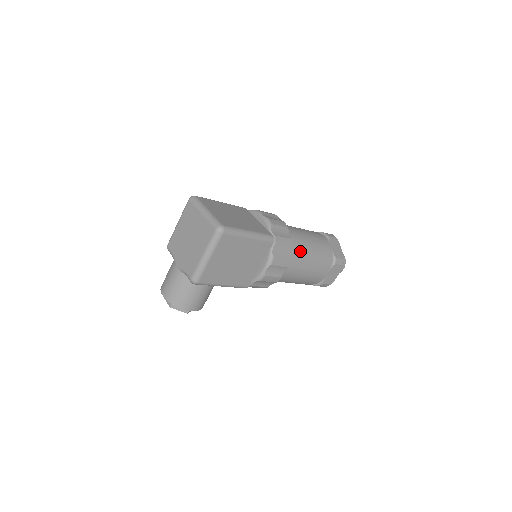
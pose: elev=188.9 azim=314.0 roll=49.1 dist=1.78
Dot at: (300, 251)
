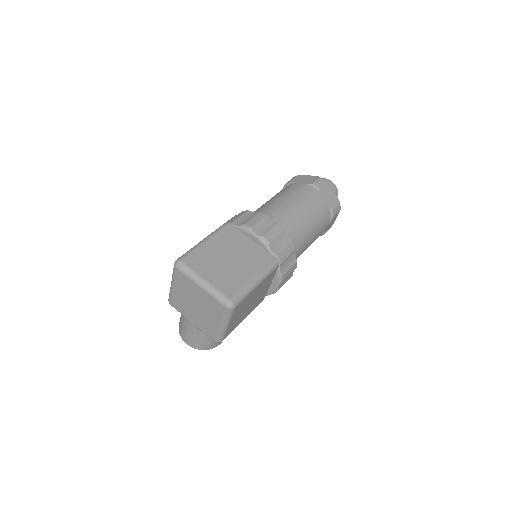
Dot at: (301, 237)
